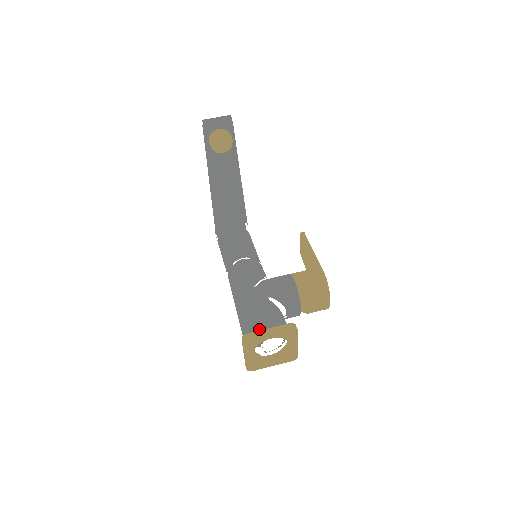
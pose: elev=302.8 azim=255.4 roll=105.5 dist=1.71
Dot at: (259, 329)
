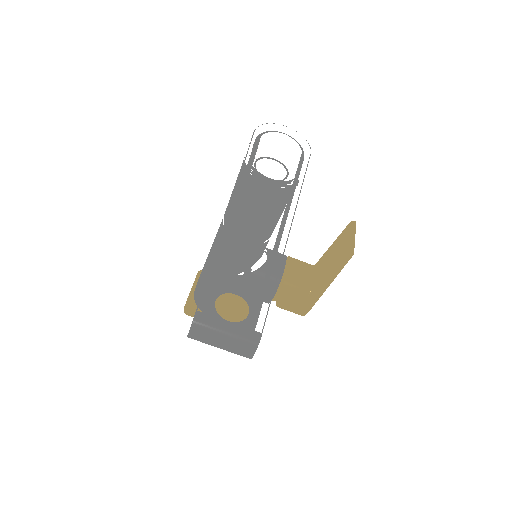
Dot at: occluded
